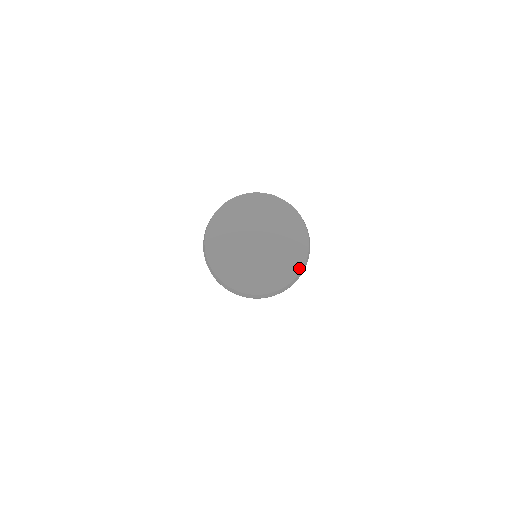
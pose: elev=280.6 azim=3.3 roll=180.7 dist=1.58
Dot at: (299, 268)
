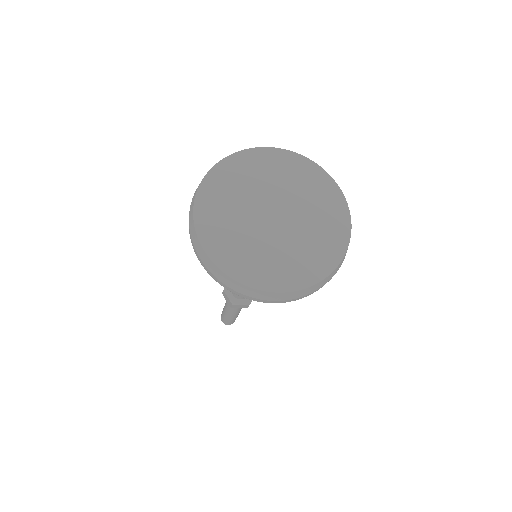
Dot at: (346, 215)
